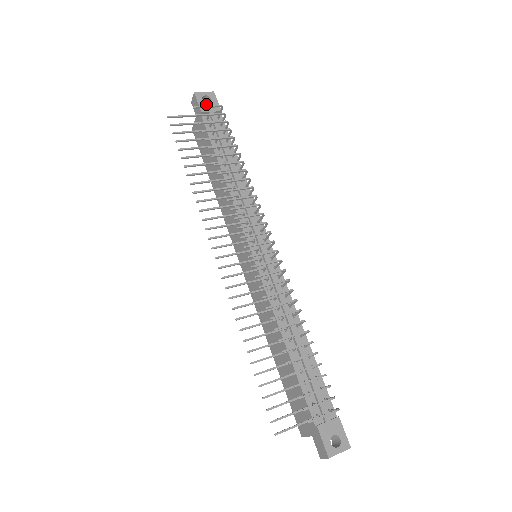
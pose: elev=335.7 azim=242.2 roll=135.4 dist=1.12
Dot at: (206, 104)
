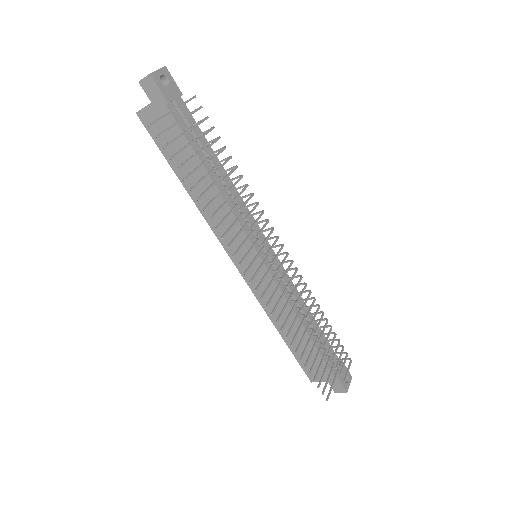
Dot at: (167, 89)
